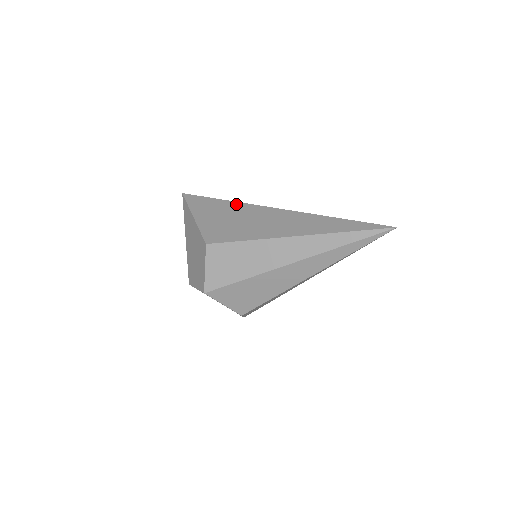
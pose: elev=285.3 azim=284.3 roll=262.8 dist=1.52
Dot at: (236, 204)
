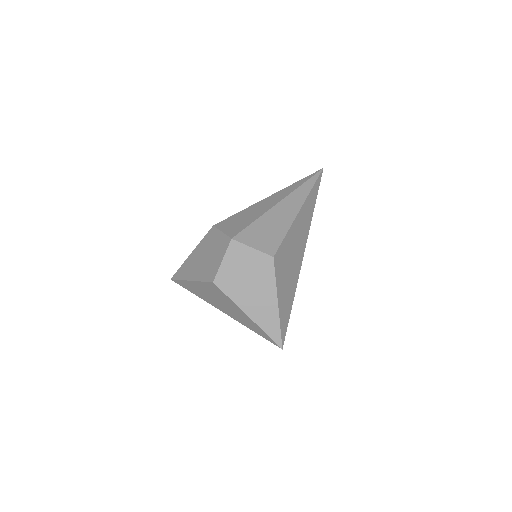
Dot at: occluded
